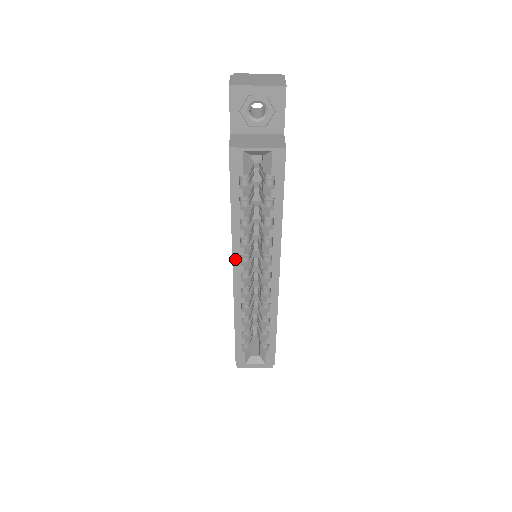
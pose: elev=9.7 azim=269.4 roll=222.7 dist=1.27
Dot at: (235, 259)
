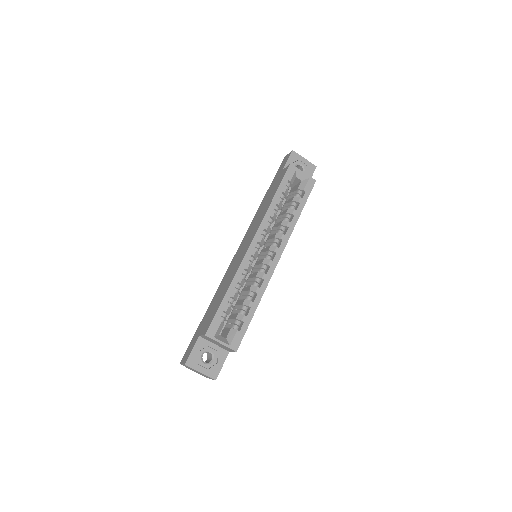
Dot at: (260, 230)
